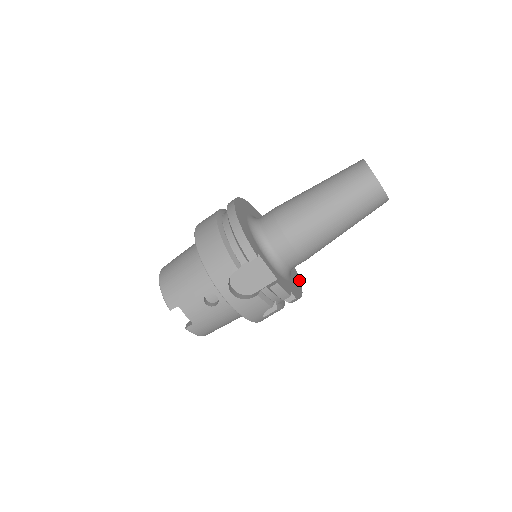
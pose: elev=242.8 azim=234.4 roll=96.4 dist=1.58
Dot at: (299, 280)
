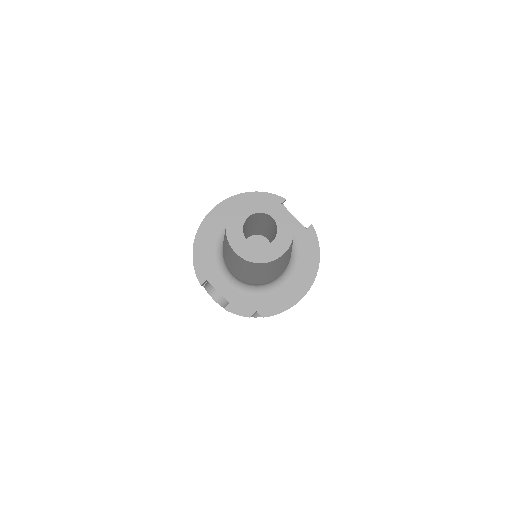
Dot at: (311, 281)
